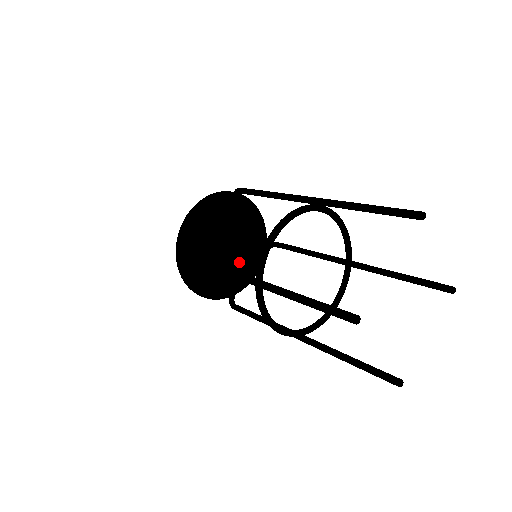
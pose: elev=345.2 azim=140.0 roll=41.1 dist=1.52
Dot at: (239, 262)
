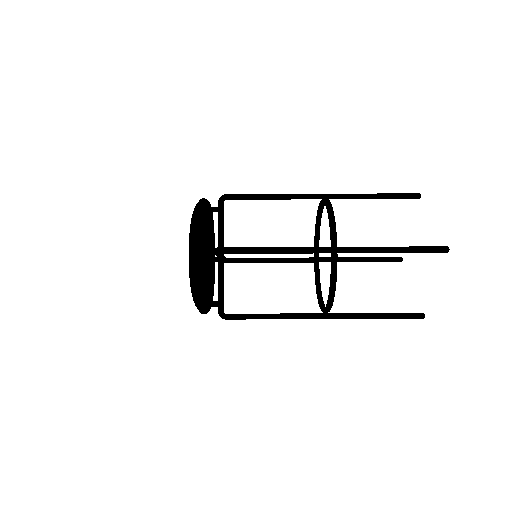
Dot at: (212, 242)
